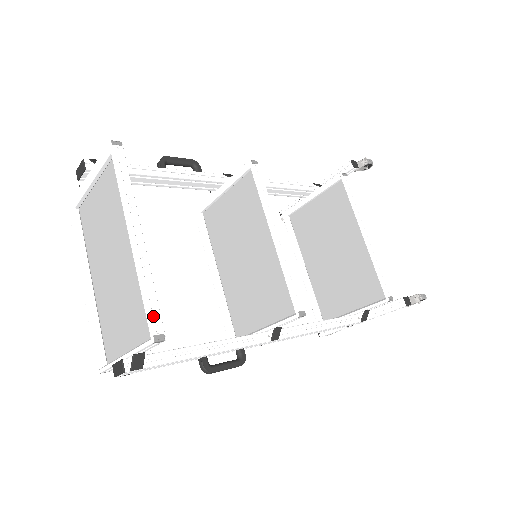
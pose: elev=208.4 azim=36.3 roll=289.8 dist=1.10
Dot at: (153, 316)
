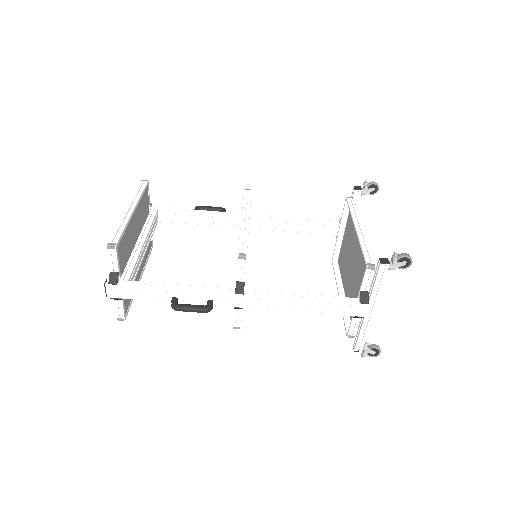
Dot at: (117, 238)
